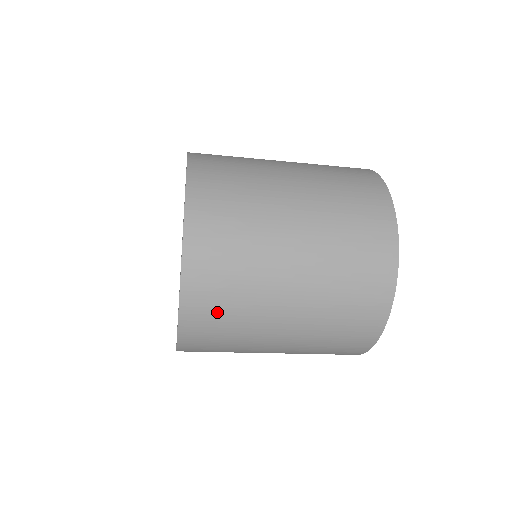
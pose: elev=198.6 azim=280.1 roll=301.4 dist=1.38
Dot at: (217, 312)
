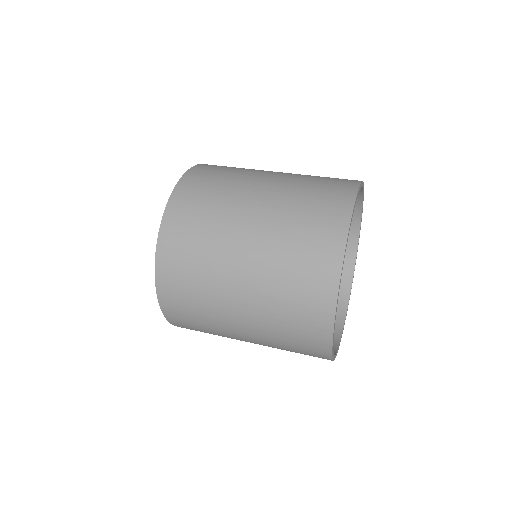
Dot at: (188, 316)
